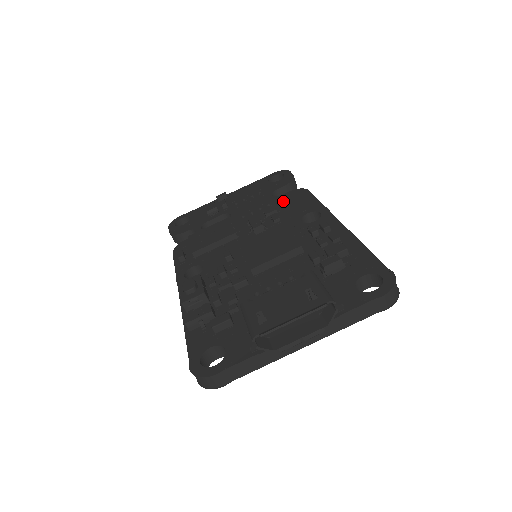
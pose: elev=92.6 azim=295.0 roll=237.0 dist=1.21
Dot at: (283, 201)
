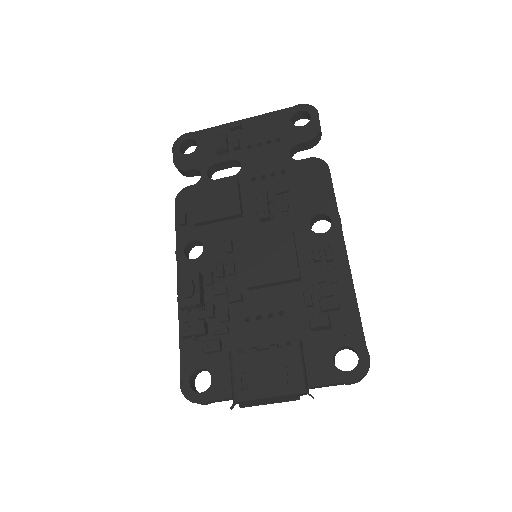
Dot at: (299, 174)
